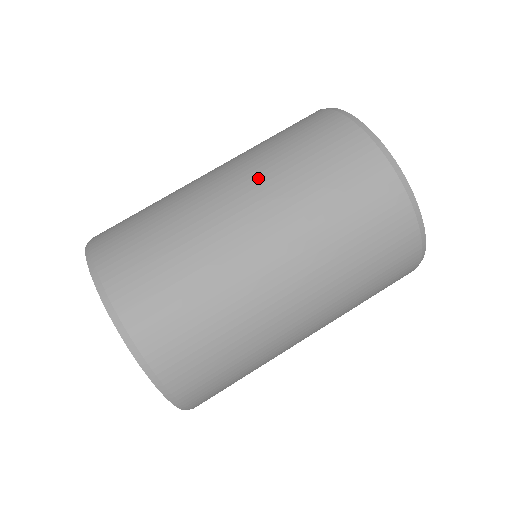
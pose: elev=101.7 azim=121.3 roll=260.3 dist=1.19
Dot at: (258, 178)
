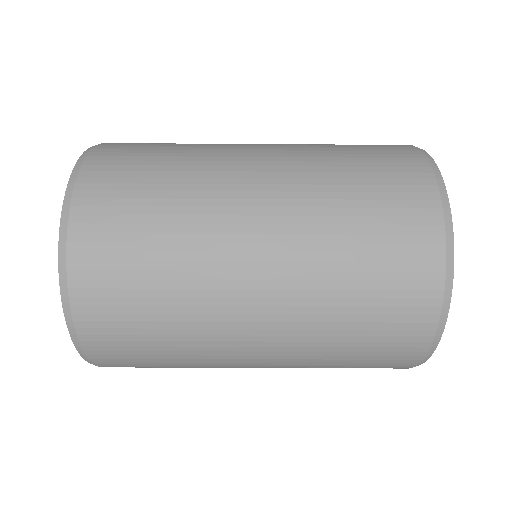
Dot at: (291, 364)
